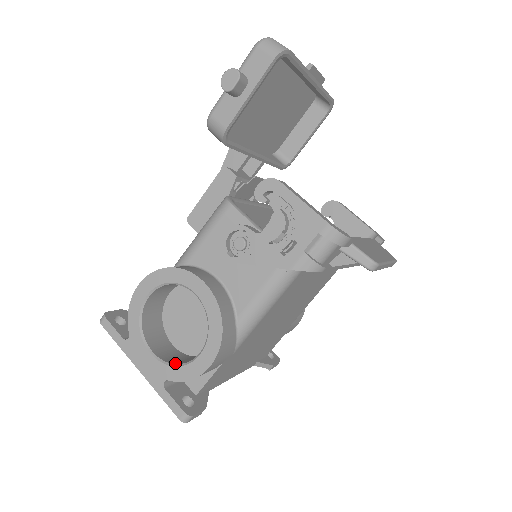
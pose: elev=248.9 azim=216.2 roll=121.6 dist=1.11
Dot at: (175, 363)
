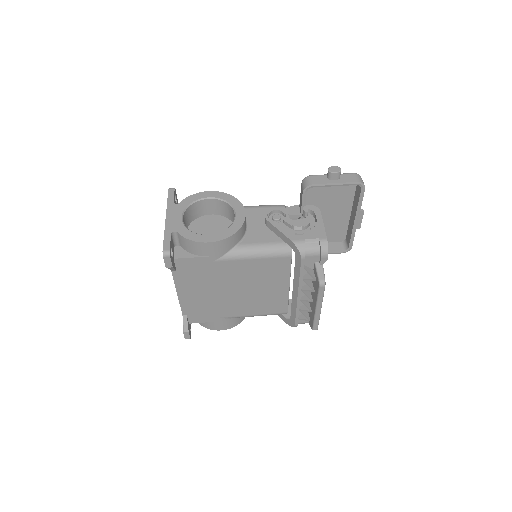
Dot at: (189, 230)
